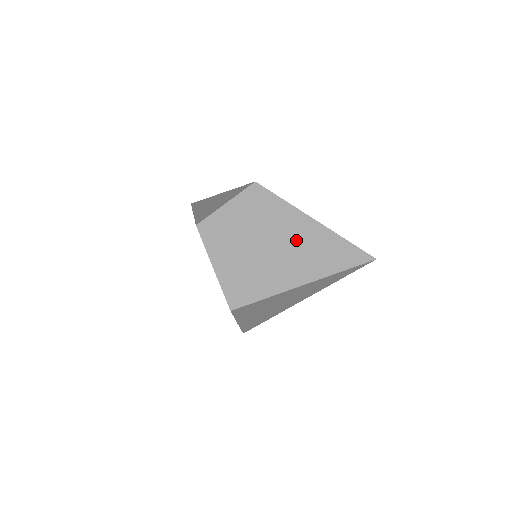
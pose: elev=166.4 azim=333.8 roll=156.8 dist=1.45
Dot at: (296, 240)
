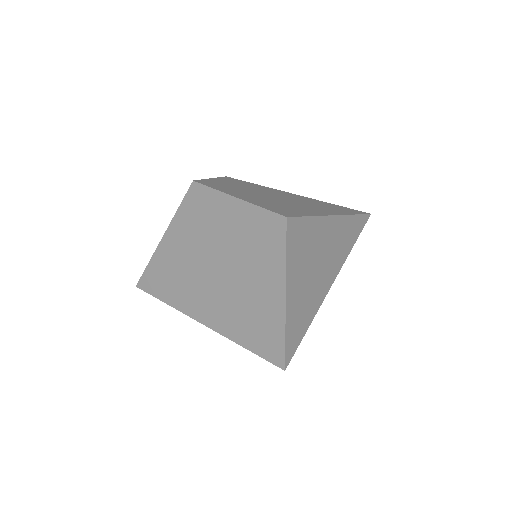
Dot at: (296, 199)
